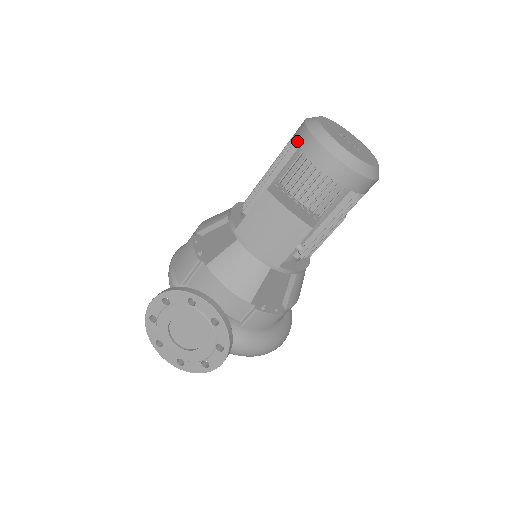
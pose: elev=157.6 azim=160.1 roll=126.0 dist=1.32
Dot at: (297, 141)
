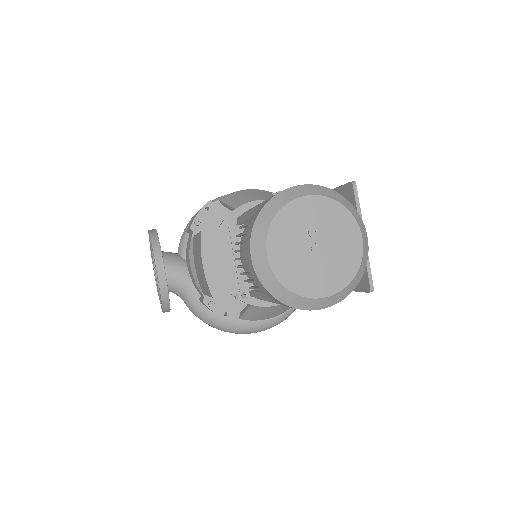
Dot at: (260, 206)
